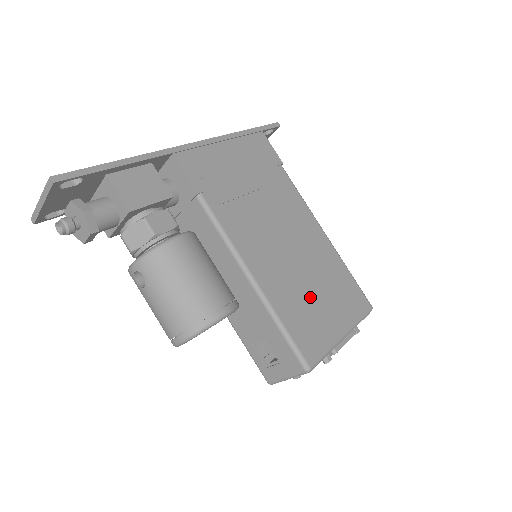
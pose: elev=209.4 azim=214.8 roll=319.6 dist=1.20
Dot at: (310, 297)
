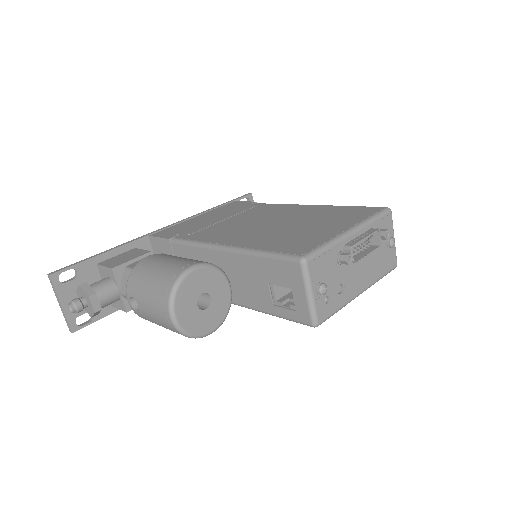
Dot at: (296, 231)
